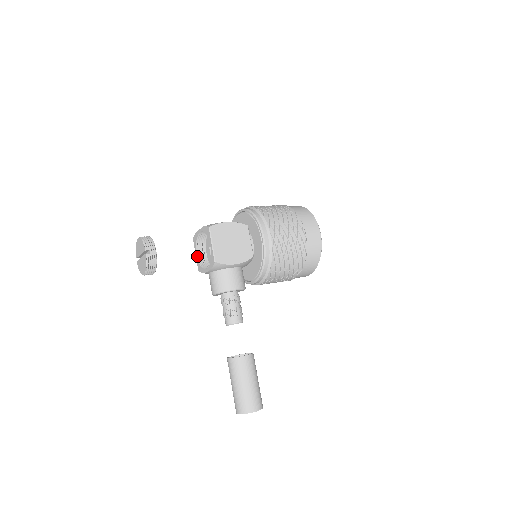
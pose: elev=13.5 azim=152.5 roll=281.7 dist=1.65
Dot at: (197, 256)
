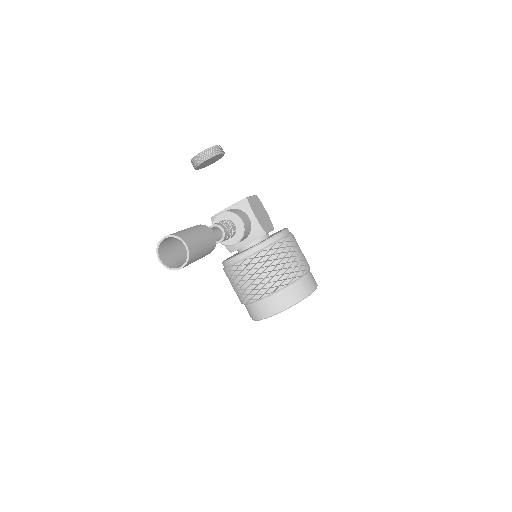
Dot at: occluded
